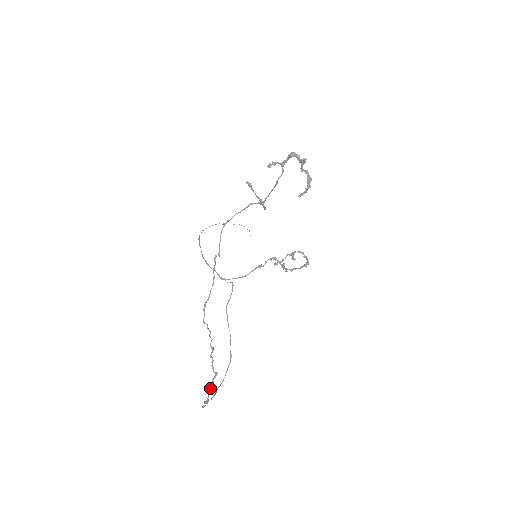
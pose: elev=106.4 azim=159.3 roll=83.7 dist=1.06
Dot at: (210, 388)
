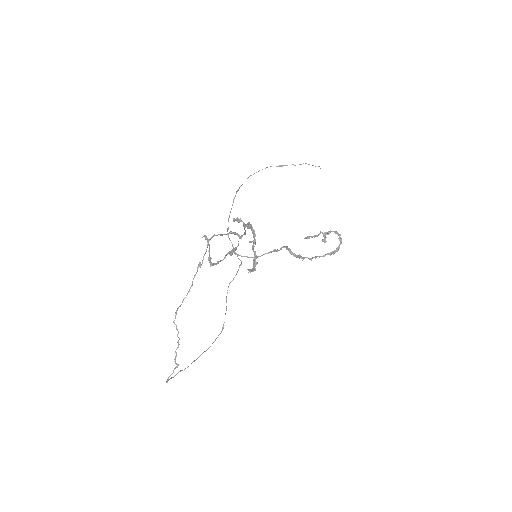
Dot at: (170, 375)
